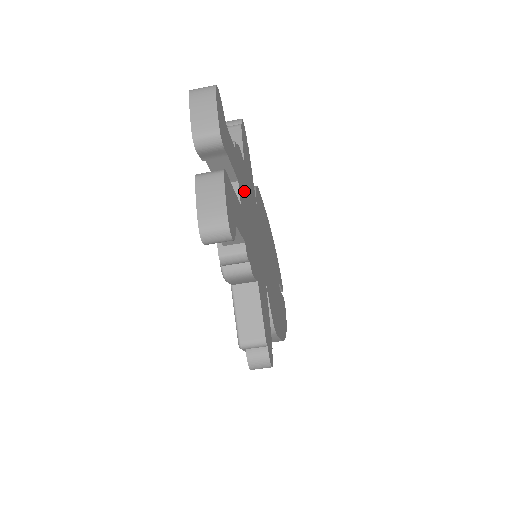
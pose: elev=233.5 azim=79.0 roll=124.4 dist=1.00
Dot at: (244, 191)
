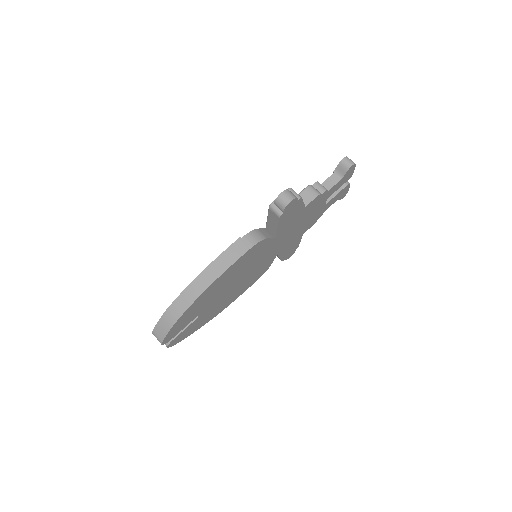
Dot at: (313, 217)
